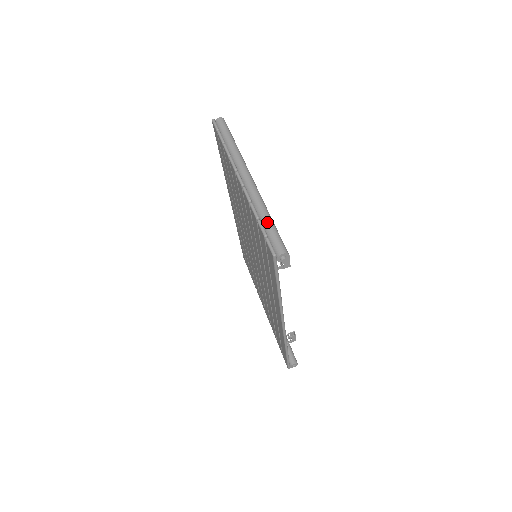
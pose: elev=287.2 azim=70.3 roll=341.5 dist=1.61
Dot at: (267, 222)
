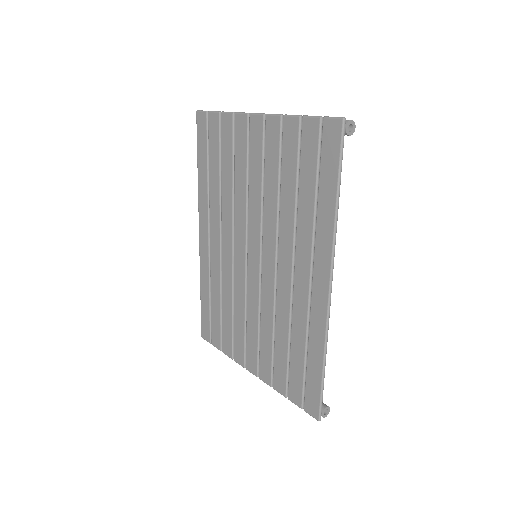
Dot at: occluded
